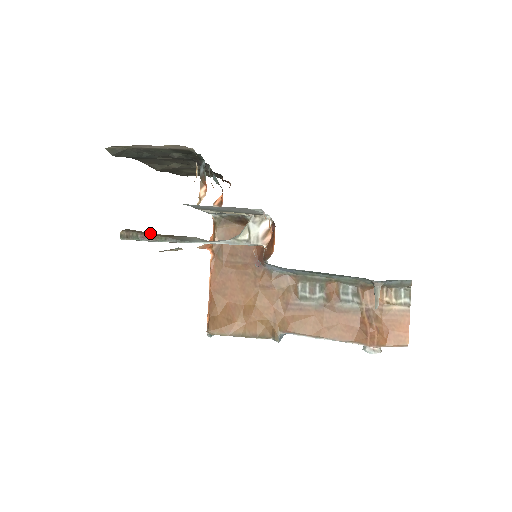
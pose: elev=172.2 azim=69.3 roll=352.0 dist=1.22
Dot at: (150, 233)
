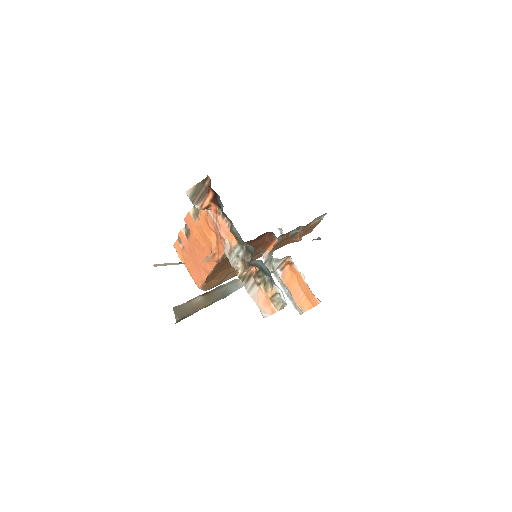
Dot at: (196, 304)
